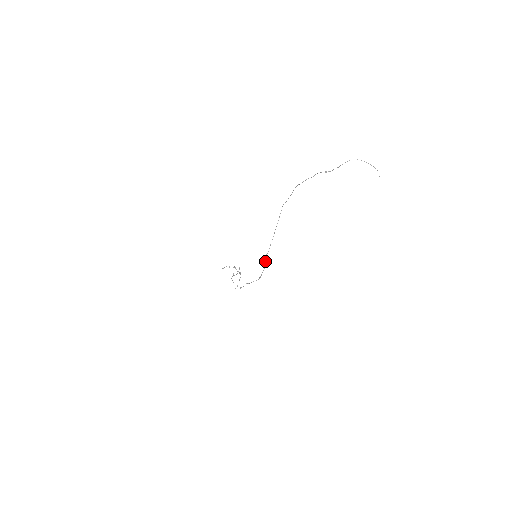
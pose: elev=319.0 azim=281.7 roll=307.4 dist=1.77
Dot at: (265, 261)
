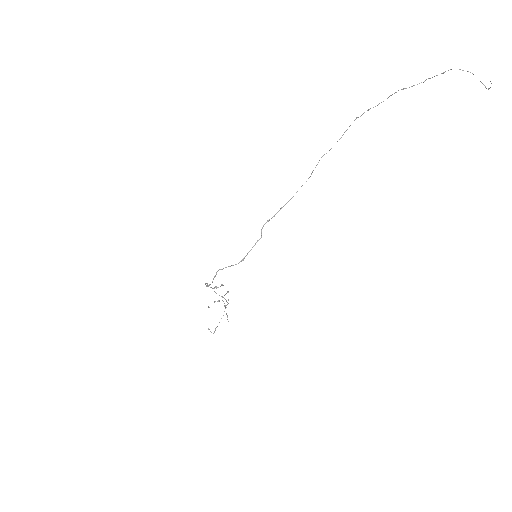
Dot at: (261, 233)
